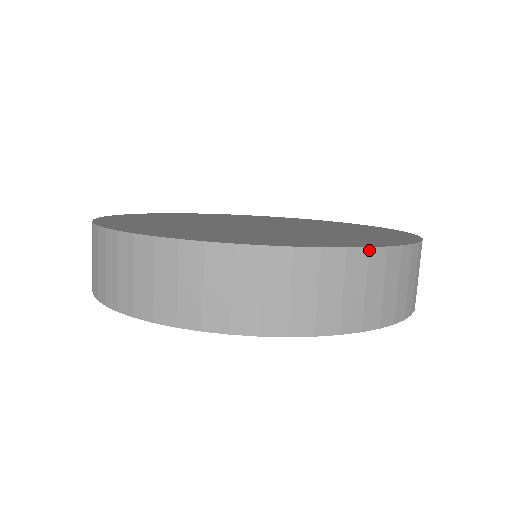
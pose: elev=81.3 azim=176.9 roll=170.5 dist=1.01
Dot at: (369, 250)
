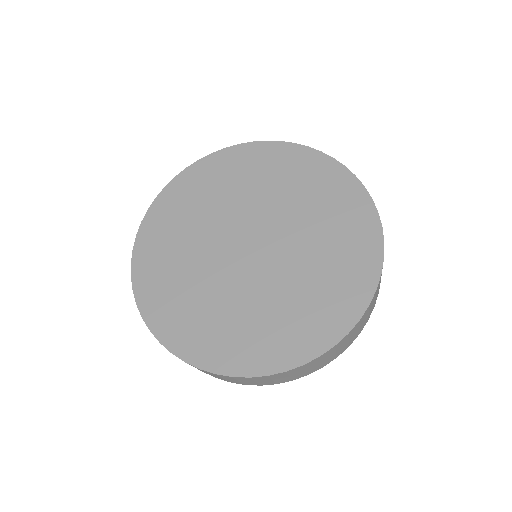
Dot at: (268, 376)
